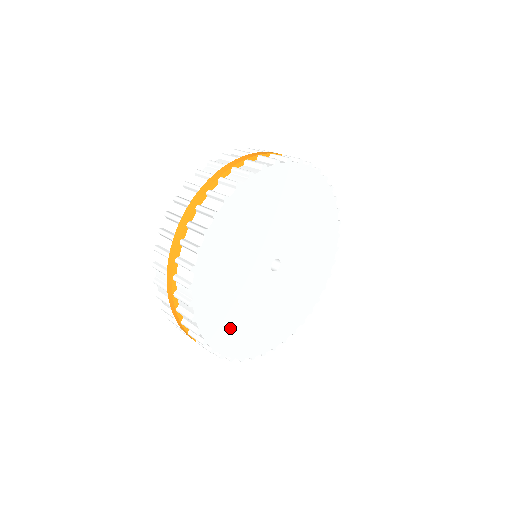
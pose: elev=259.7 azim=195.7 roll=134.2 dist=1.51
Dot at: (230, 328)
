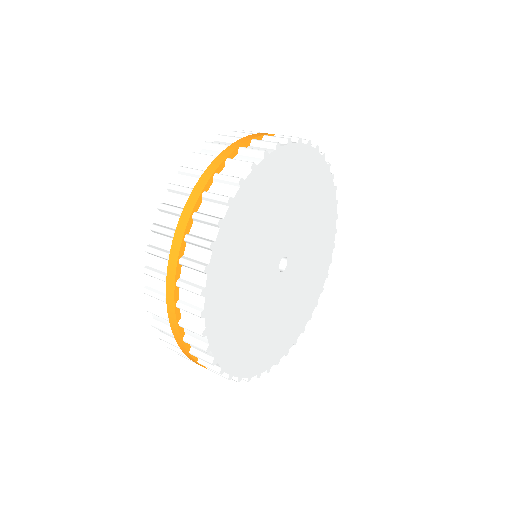
Dot at: (228, 285)
